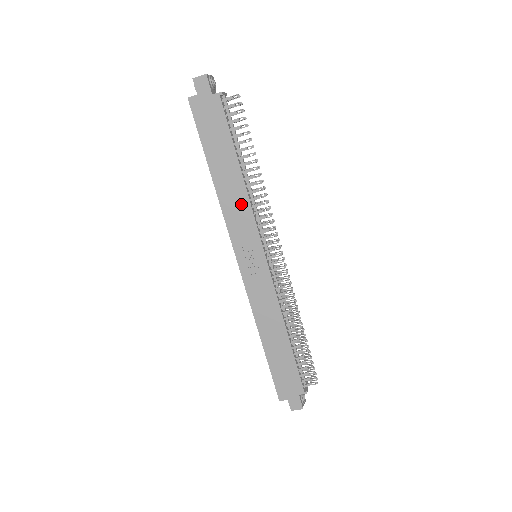
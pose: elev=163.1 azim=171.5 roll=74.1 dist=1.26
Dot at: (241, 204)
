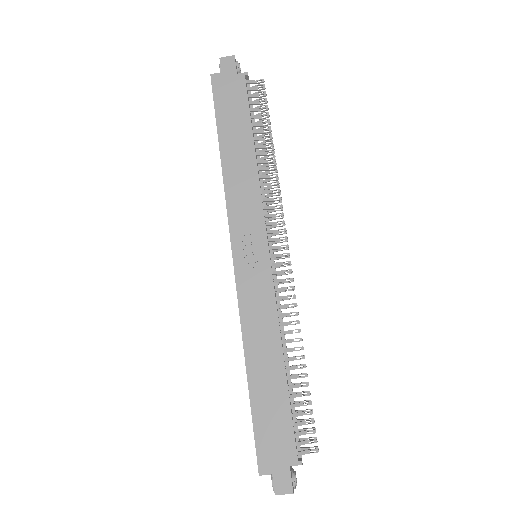
Dot at: (249, 186)
